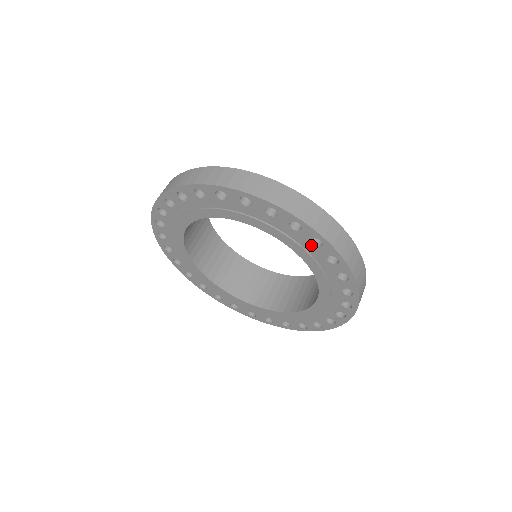
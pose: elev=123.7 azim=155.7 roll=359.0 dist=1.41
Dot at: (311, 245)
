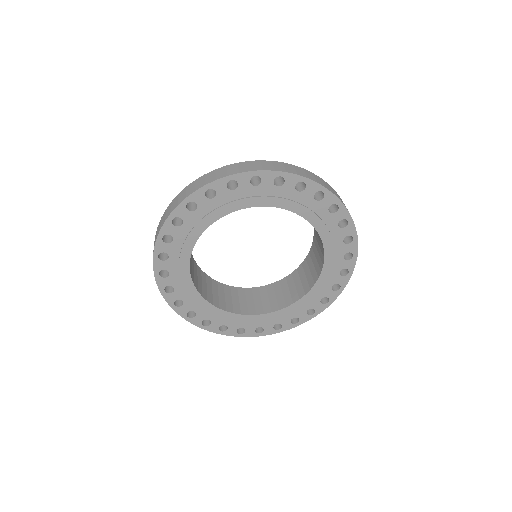
Dot at: (235, 191)
